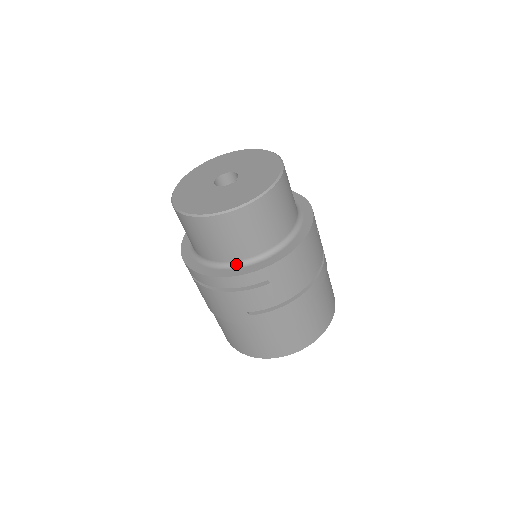
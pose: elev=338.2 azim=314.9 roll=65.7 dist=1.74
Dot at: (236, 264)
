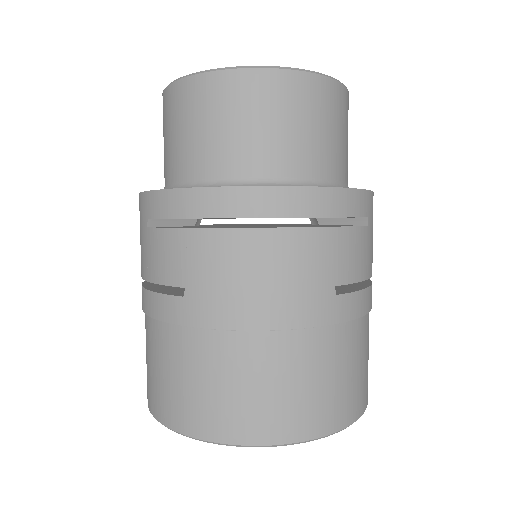
Dot at: (321, 184)
